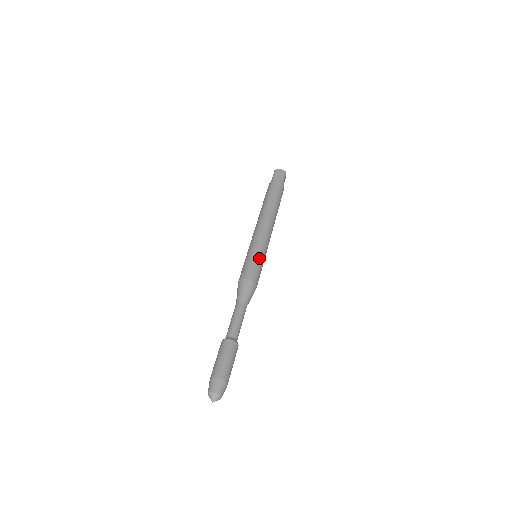
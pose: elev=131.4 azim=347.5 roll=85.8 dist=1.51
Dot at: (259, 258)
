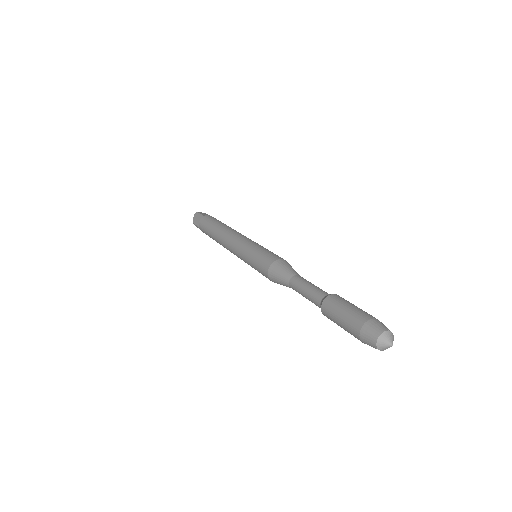
Dot at: occluded
